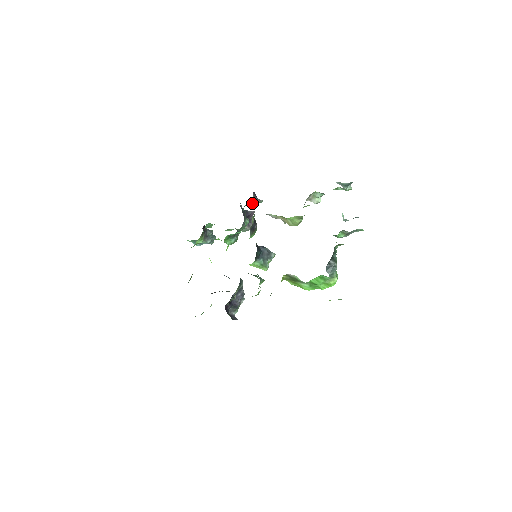
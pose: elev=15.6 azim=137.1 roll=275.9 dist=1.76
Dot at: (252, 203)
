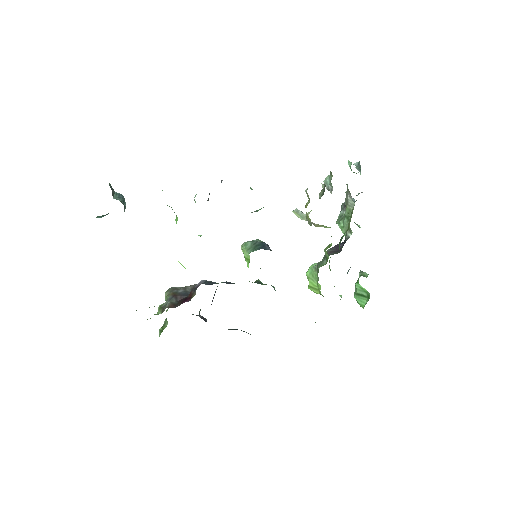
Dot at: occluded
